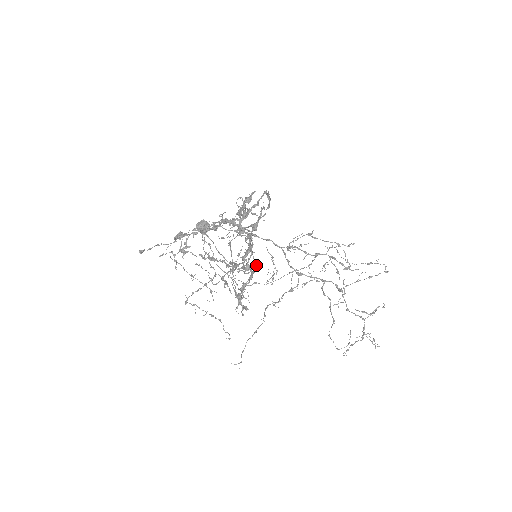
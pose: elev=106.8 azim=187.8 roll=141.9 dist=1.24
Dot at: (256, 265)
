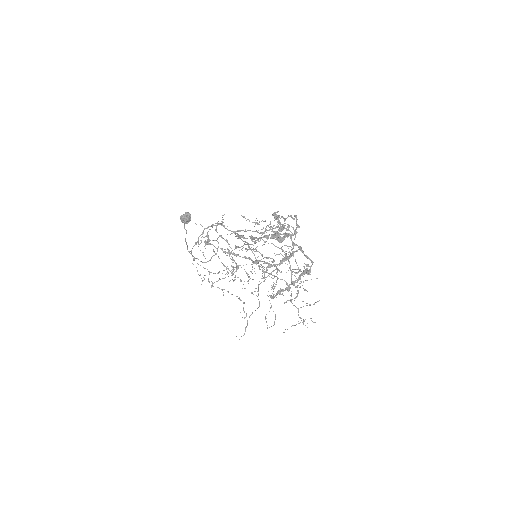
Dot at: (305, 270)
